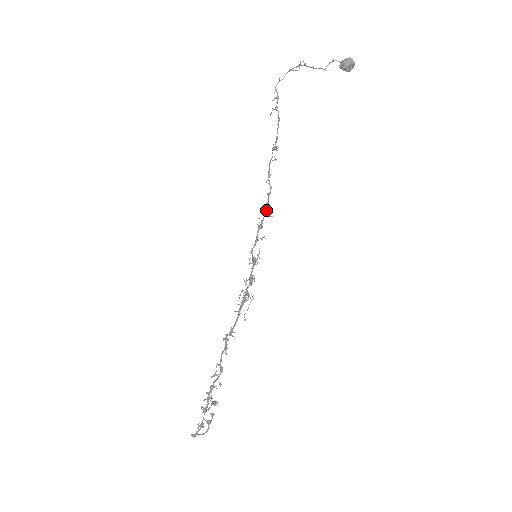
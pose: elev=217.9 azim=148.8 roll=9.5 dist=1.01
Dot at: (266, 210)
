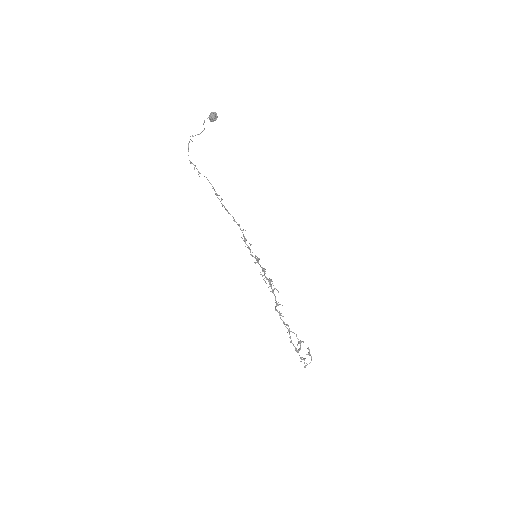
Dot at: (240, 229)
